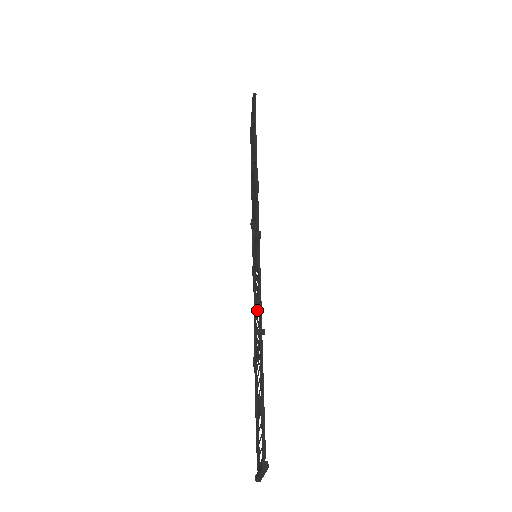
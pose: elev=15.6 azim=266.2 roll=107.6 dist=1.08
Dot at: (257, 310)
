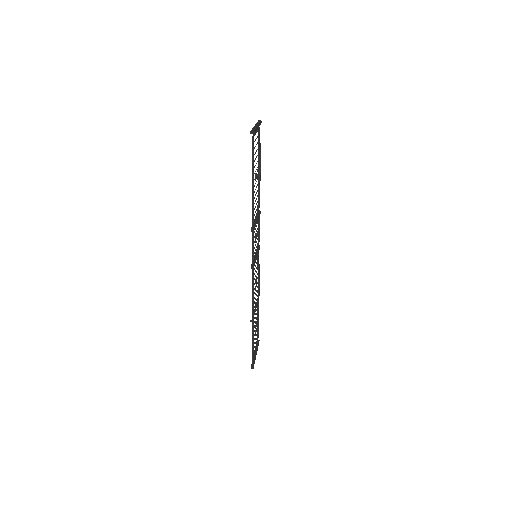
Dot at: (255, 289)
